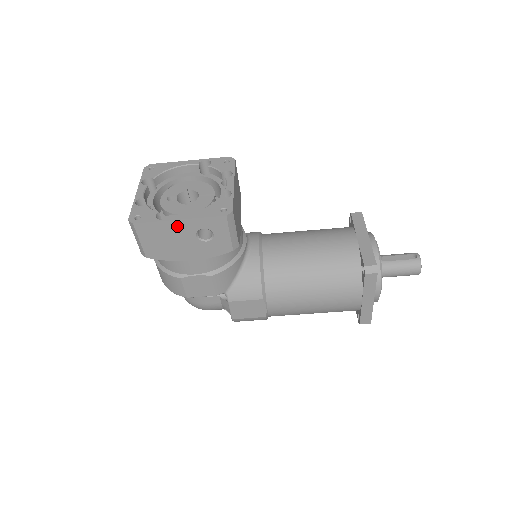
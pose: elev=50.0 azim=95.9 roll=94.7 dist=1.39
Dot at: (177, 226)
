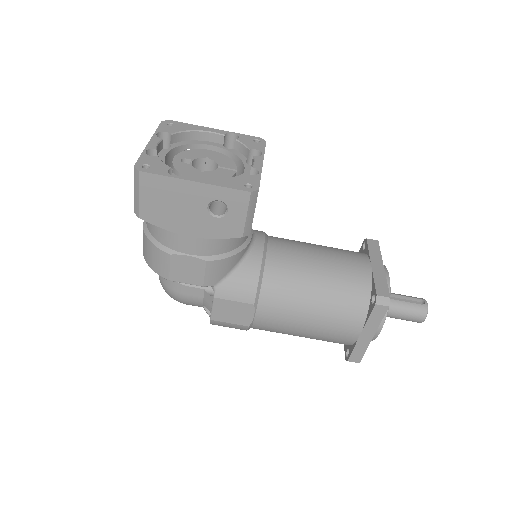
Dot at: (190, 189)
